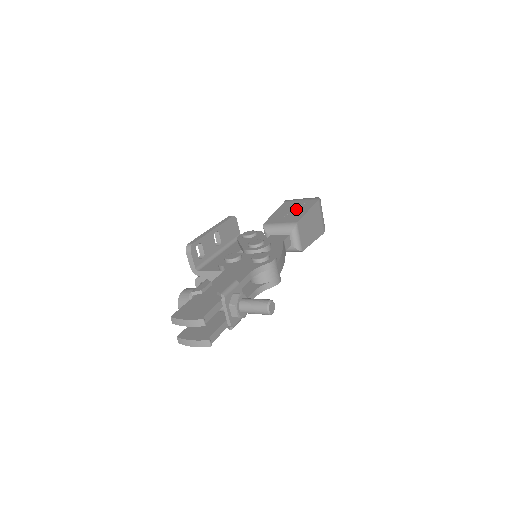
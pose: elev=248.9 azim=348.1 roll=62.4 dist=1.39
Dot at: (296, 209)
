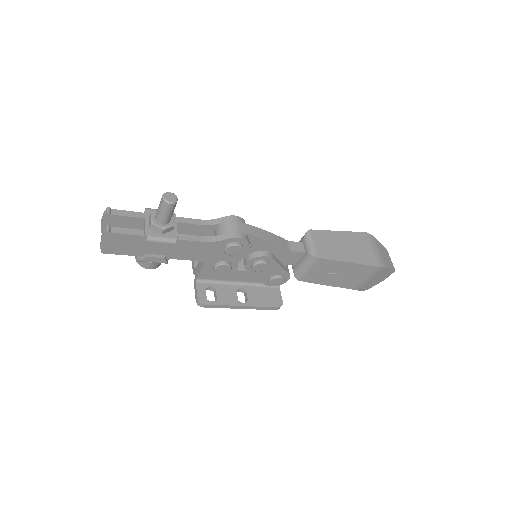
Dot at: occluded
